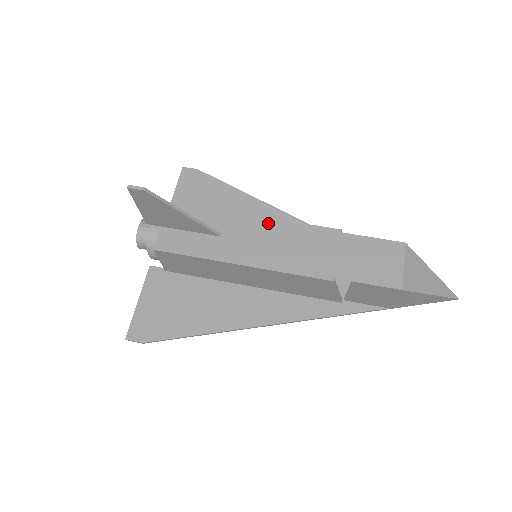
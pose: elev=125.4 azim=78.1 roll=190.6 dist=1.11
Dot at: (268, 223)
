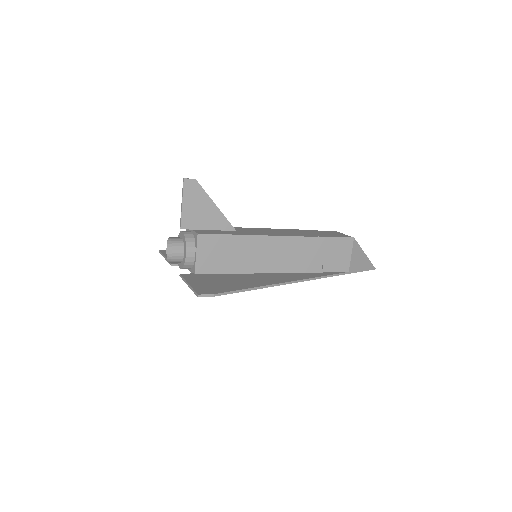
Dot at: (258, 229)
